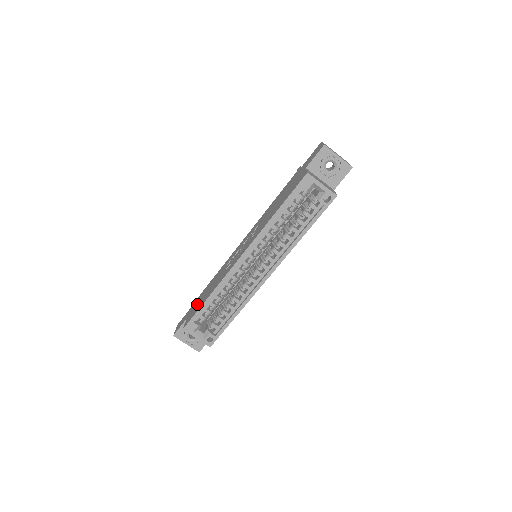
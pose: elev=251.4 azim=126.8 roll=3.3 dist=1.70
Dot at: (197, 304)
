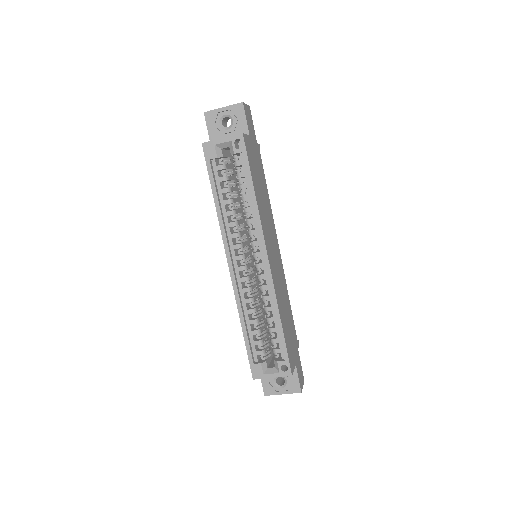
Dot at: occluded
